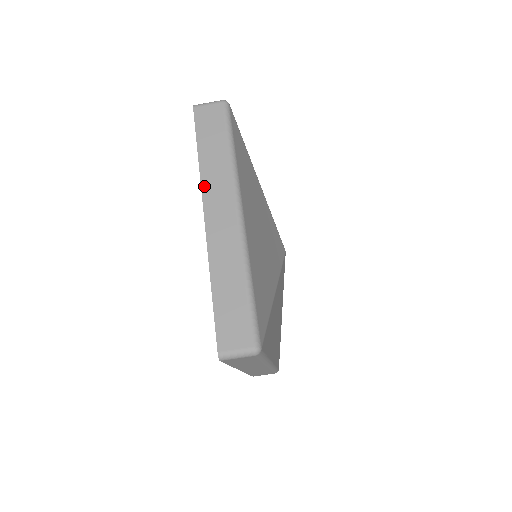
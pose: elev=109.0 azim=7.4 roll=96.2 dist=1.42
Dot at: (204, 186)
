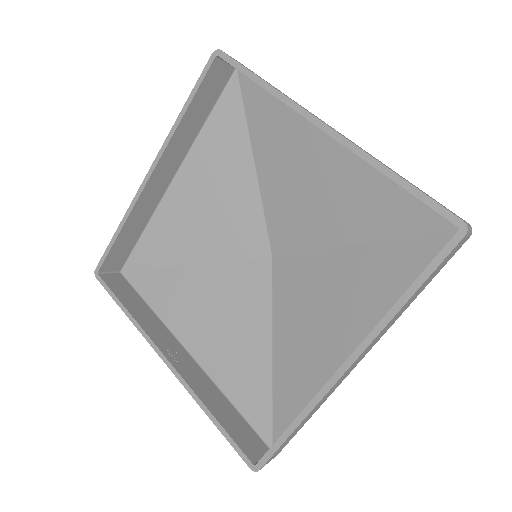
Dot at: (379, 335)
